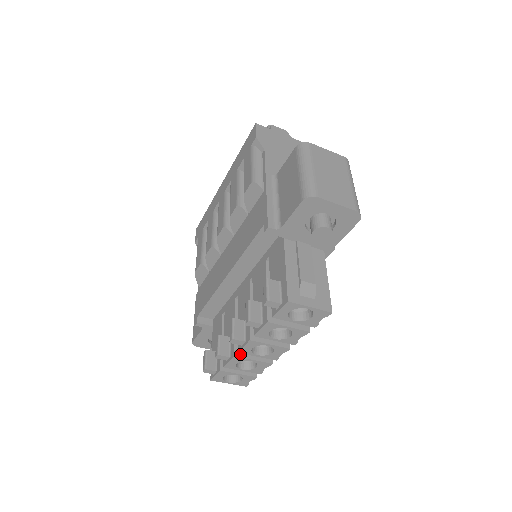
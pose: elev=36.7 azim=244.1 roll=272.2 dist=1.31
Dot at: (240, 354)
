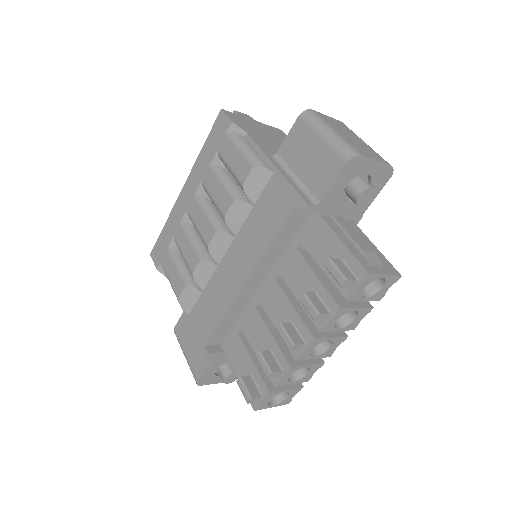
Dot at: (294, 363)
